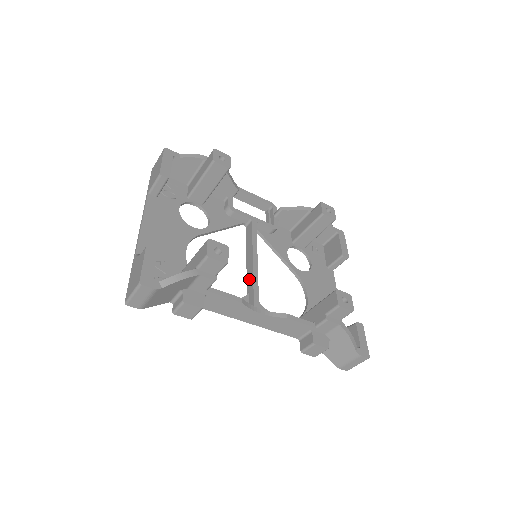
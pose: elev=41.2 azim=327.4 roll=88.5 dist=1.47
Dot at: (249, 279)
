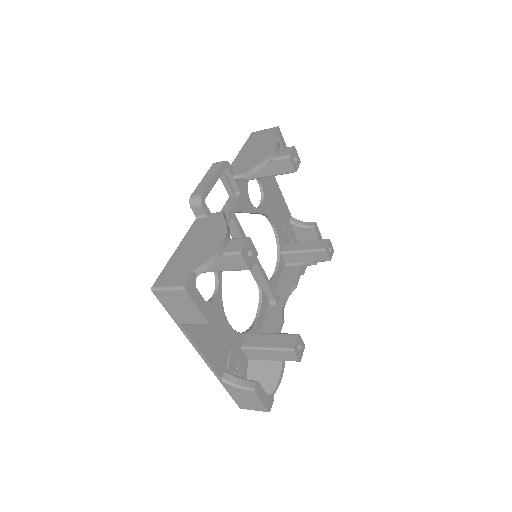
Dot at: (257, 276)
